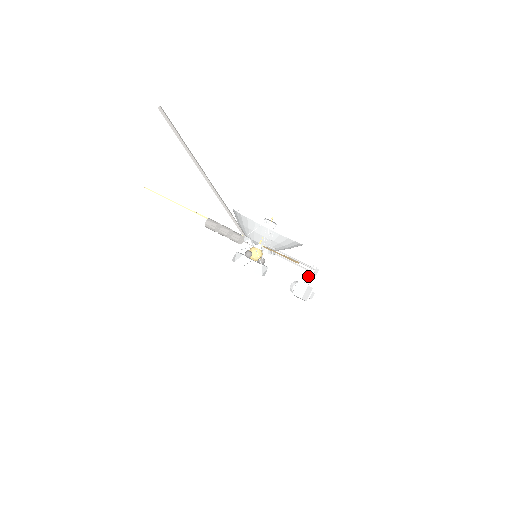
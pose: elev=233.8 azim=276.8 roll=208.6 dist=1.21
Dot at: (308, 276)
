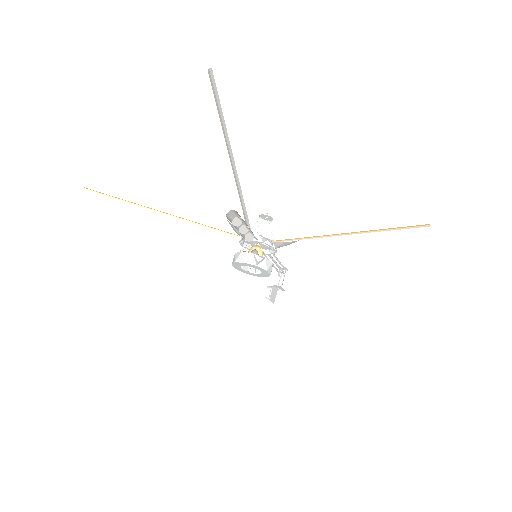
Dot at: occluded
